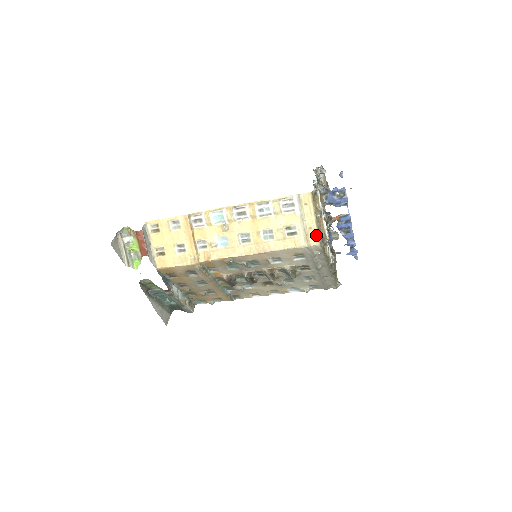
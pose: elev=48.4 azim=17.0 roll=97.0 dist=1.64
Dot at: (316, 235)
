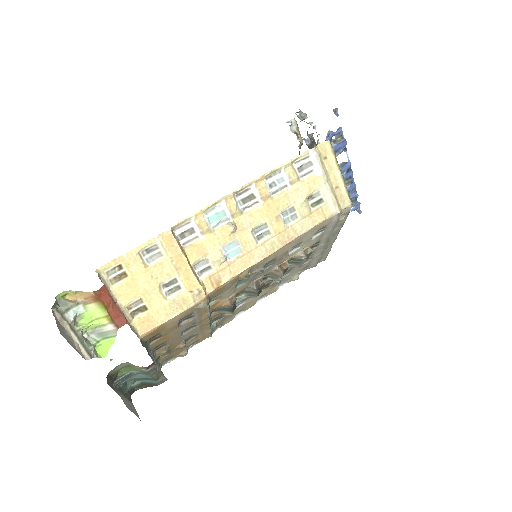
Dot at: (345, 194)
